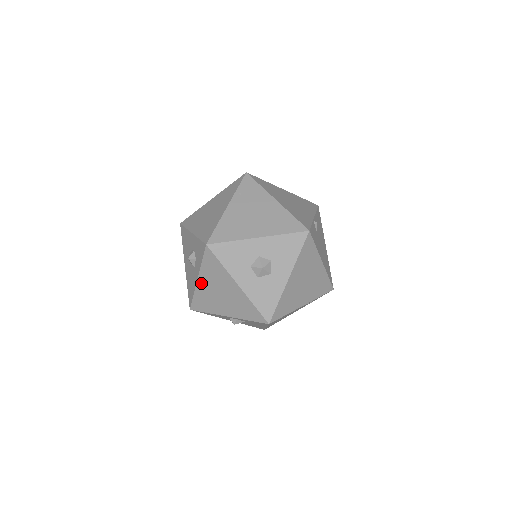
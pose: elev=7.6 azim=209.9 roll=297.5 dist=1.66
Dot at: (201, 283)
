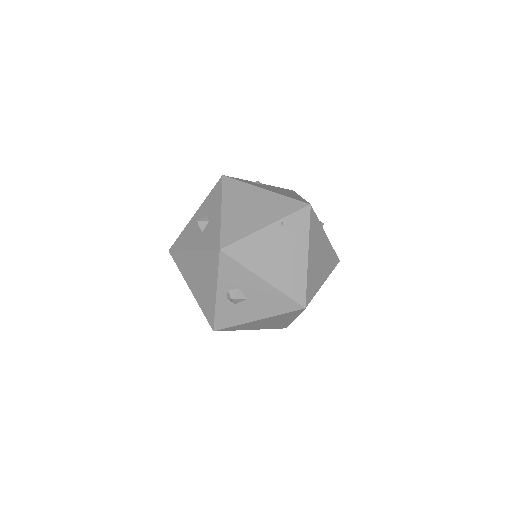
Dot at: (192, 289)
